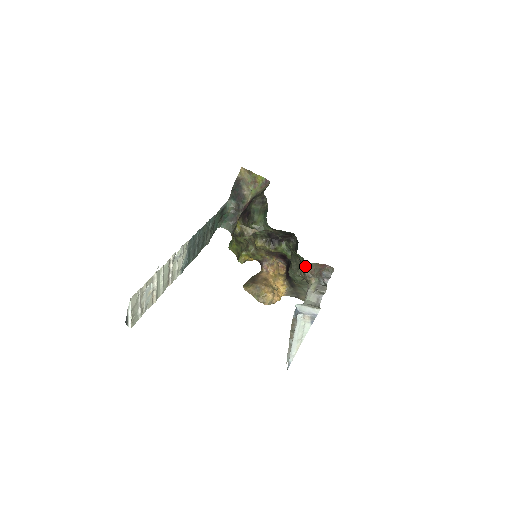
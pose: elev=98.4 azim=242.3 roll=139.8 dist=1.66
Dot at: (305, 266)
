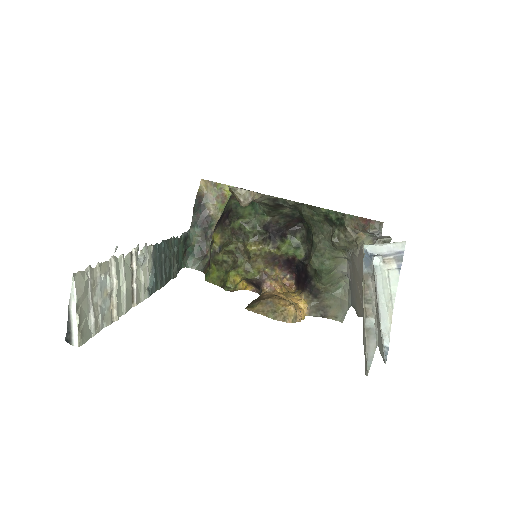
Dot at: (344, 220)
